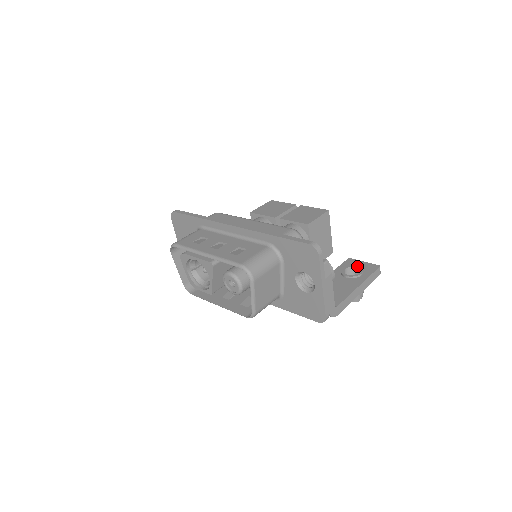
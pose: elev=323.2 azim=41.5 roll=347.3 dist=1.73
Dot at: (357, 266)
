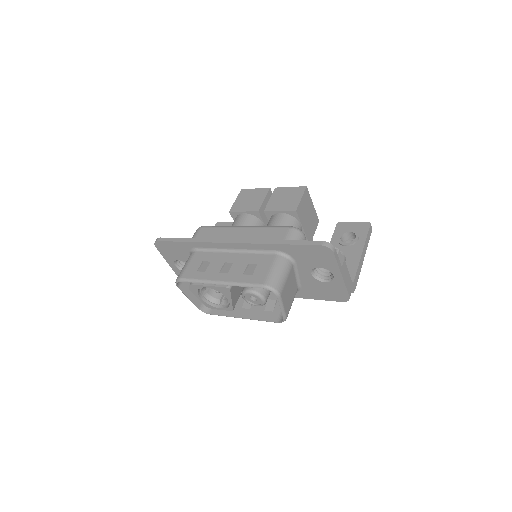
Dot at: (350, 230)
